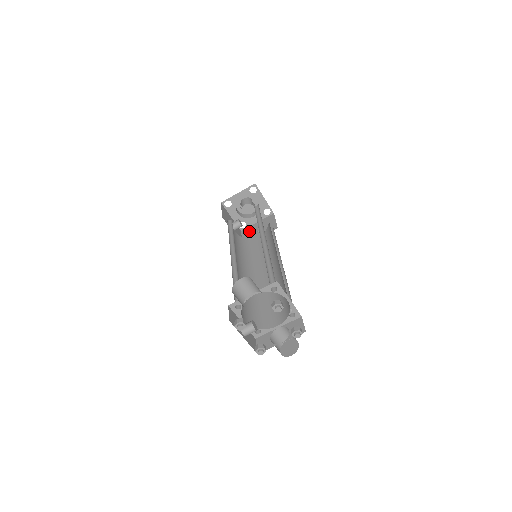
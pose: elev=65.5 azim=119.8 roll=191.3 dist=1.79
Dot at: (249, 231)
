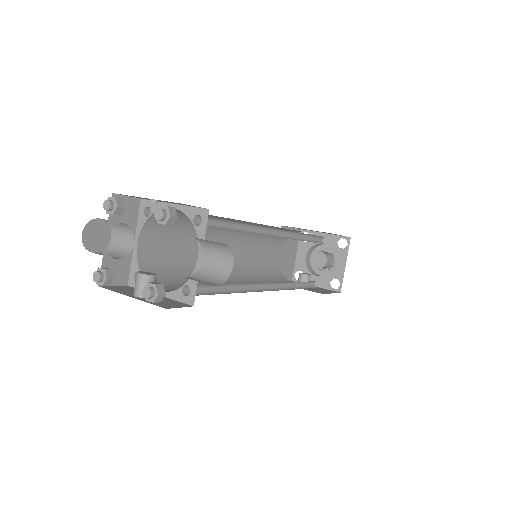
Dot at: occluded
